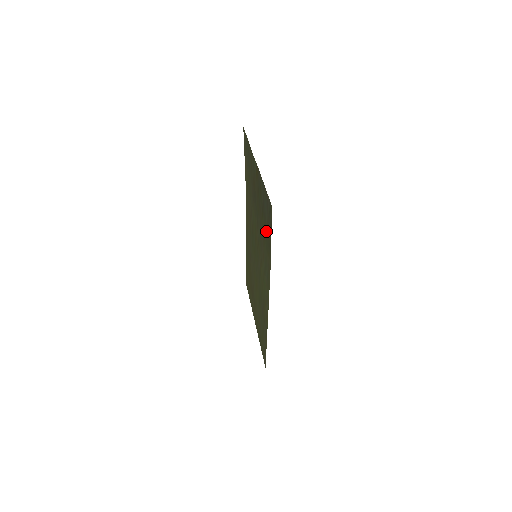
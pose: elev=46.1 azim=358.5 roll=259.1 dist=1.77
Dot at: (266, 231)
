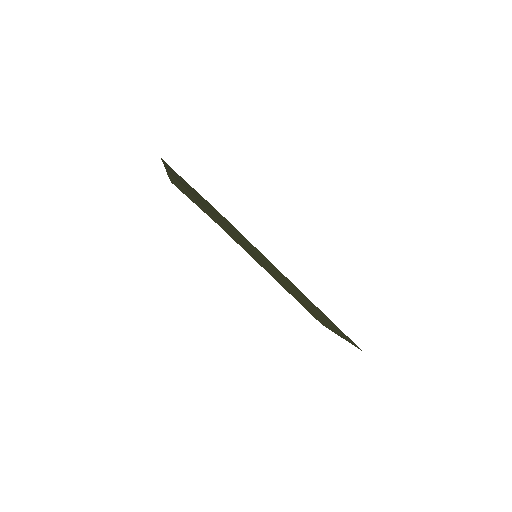
Dot at: occluded
